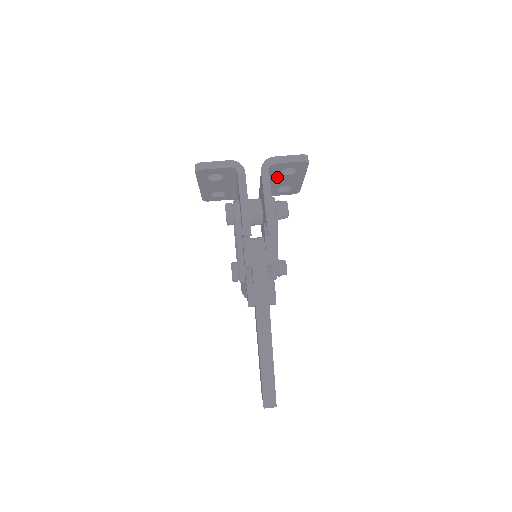
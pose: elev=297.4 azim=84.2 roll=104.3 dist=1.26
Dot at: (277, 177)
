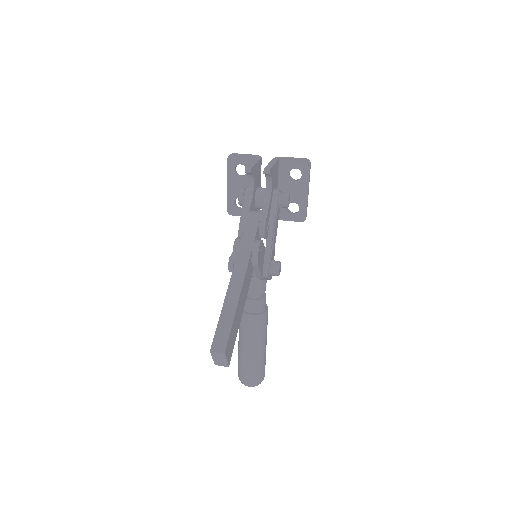
Dot at: (287, 183)
